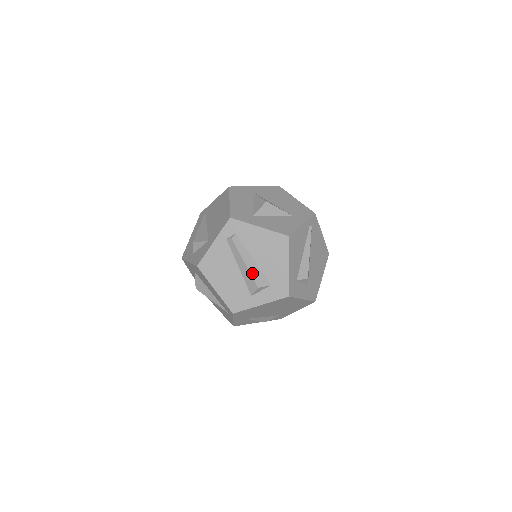
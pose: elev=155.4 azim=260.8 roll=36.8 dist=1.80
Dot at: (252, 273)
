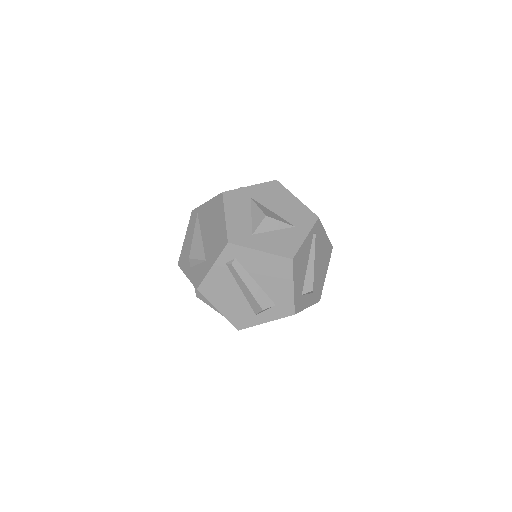
Dot at: (255, 296)
